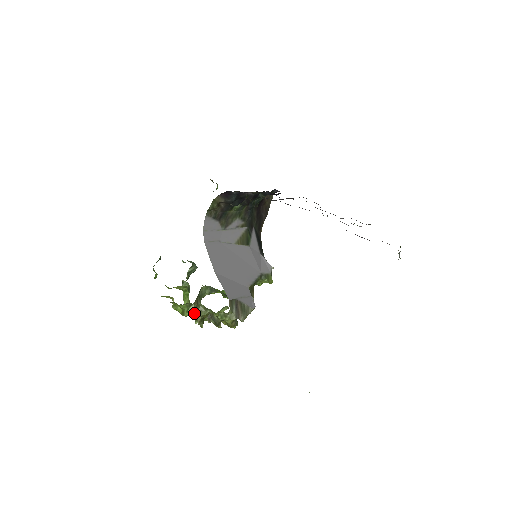
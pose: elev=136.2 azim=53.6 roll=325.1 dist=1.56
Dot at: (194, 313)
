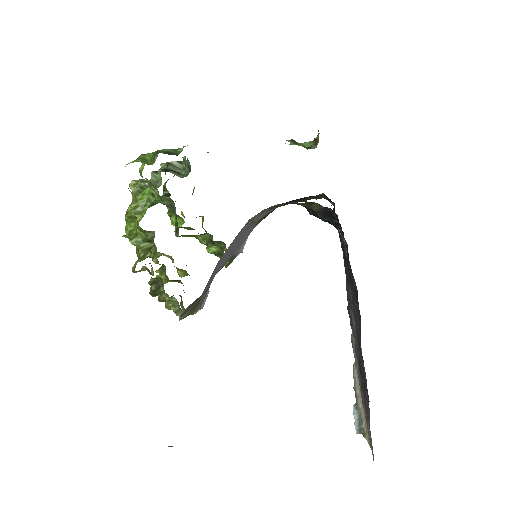
Dot at: (144, 255)
